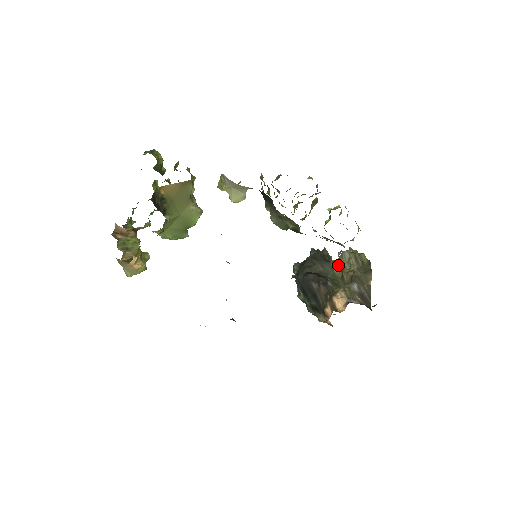
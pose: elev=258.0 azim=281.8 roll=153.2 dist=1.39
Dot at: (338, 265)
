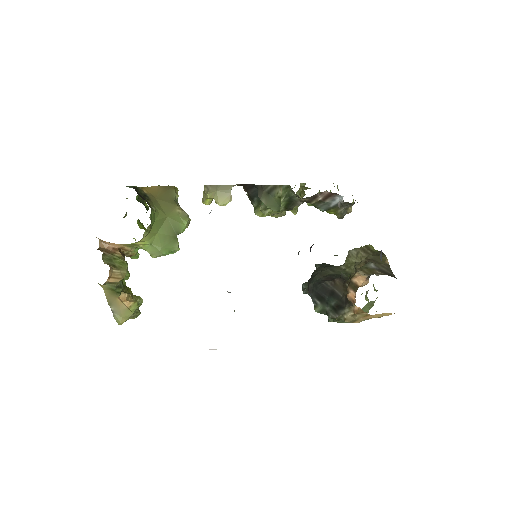
Dot at: (348, 265)
